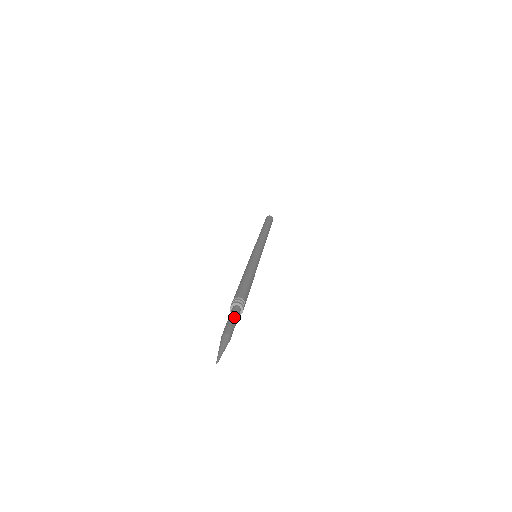
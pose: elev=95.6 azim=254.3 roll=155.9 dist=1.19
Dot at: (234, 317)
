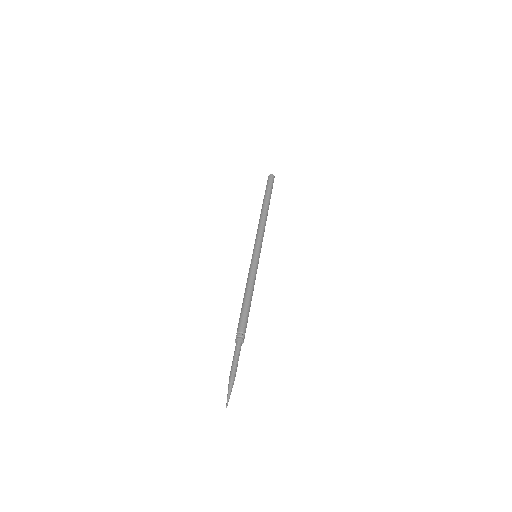
Dot at: (238, 357)
